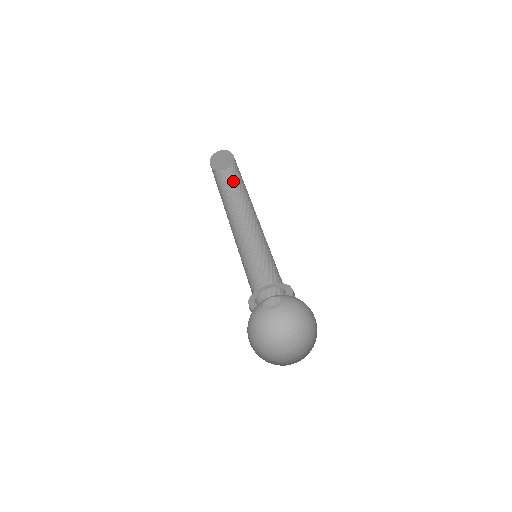
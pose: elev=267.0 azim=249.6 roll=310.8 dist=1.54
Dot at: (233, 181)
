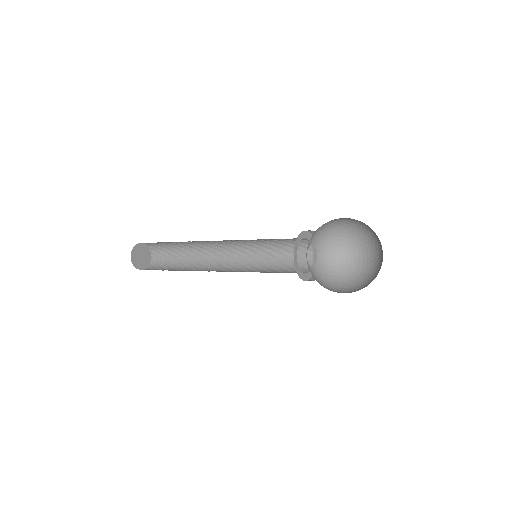
Dot at: (167, 260)
